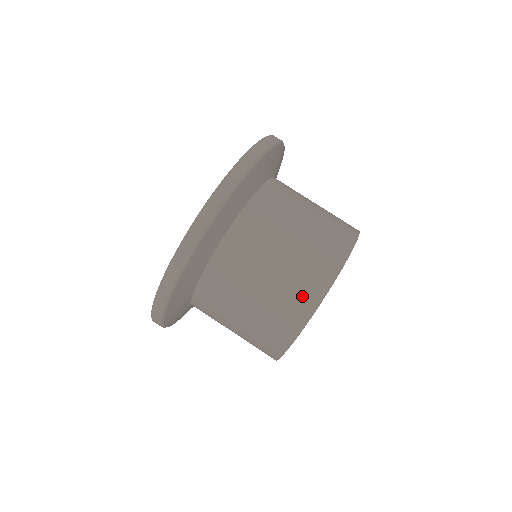
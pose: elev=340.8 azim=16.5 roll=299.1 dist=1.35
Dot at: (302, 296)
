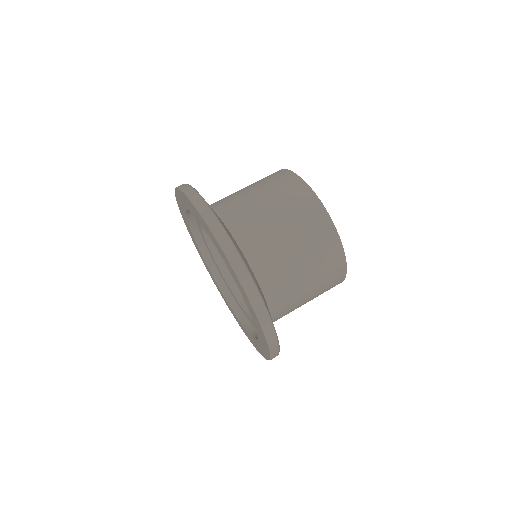
Dot at: (304, 202)
